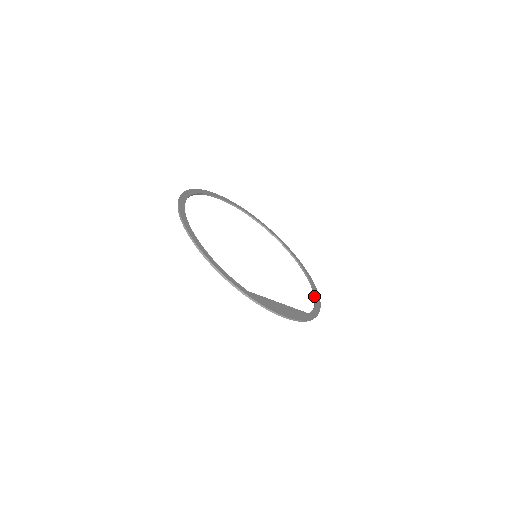
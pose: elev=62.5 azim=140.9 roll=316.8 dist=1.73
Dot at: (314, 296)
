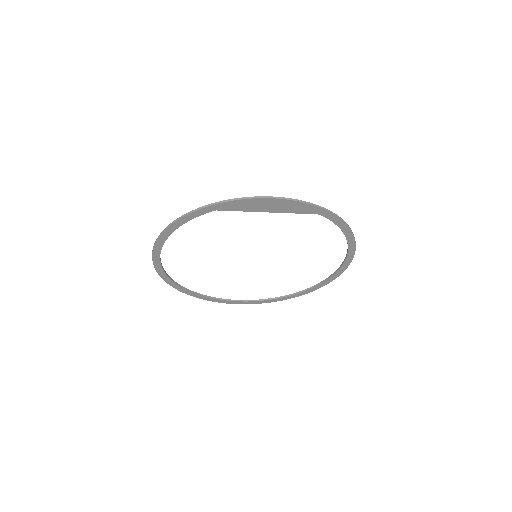
Dot at: occluded
